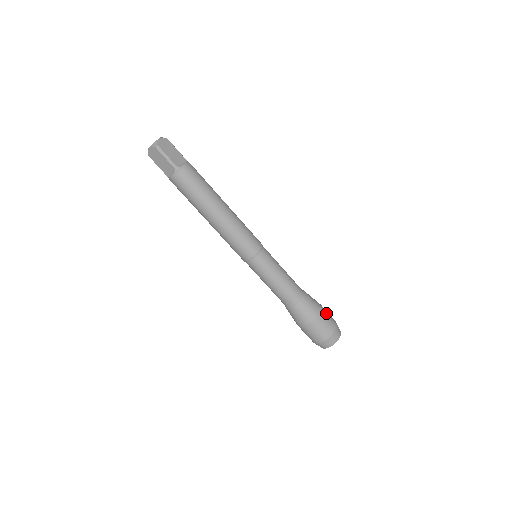
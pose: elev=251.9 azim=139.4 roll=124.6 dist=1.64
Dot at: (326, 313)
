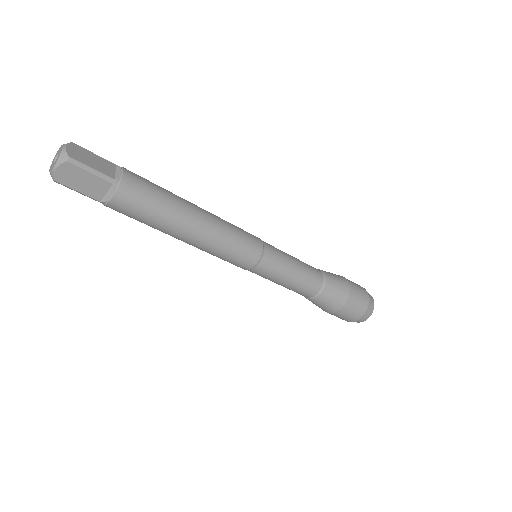
Dot at: (350, 308)
